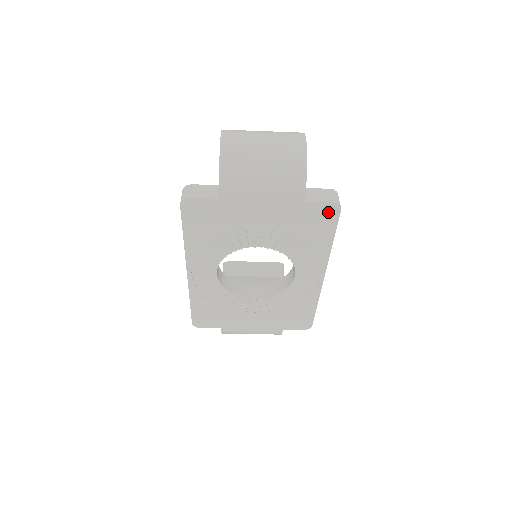
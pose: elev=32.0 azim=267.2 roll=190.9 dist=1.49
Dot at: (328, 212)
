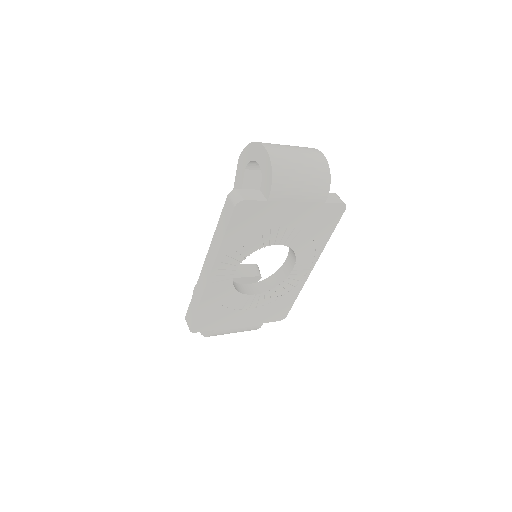
Dot at: (337, 211)
